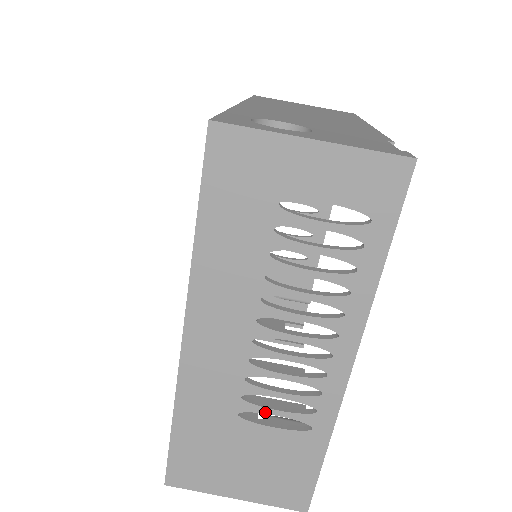
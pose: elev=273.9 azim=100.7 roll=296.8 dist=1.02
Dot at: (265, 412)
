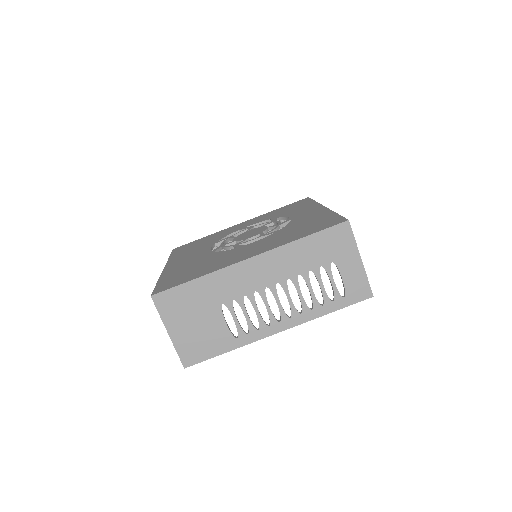
Dot at: (232, 314)
